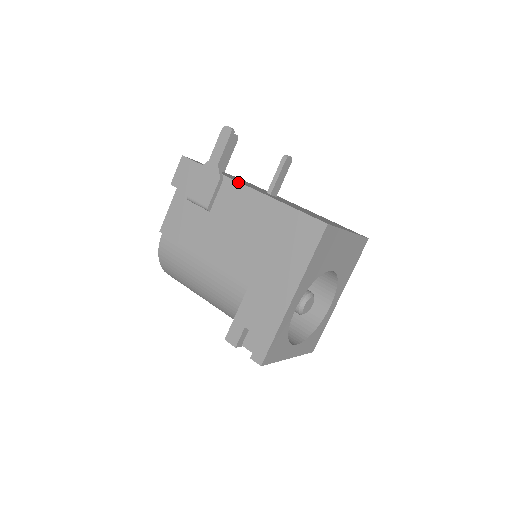
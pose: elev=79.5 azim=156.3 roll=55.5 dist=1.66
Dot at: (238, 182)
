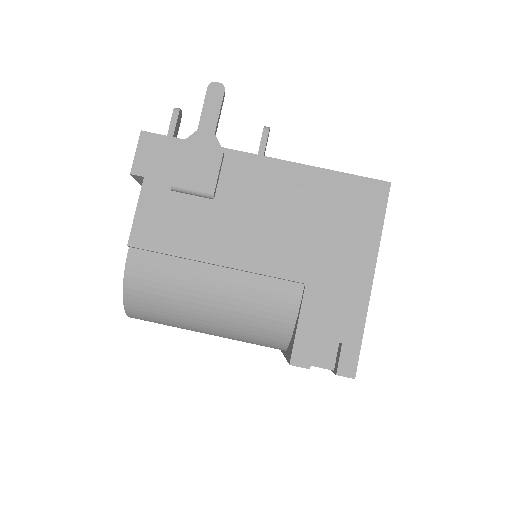
Dot at: (250, 153)
